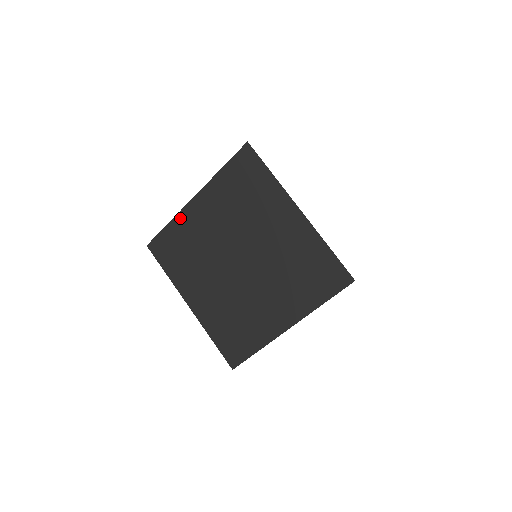
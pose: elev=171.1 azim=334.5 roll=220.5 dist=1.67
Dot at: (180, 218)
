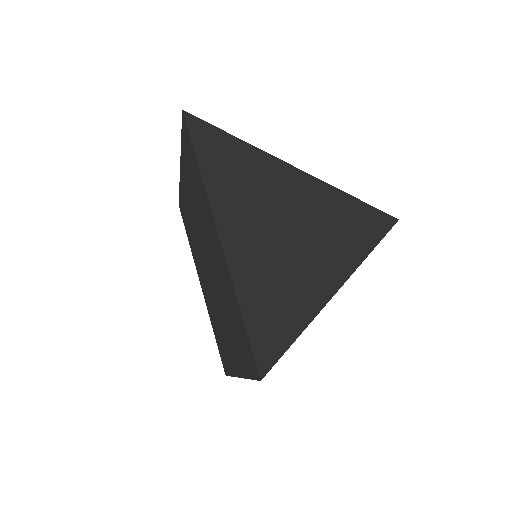
Dot at: (181, 188)
